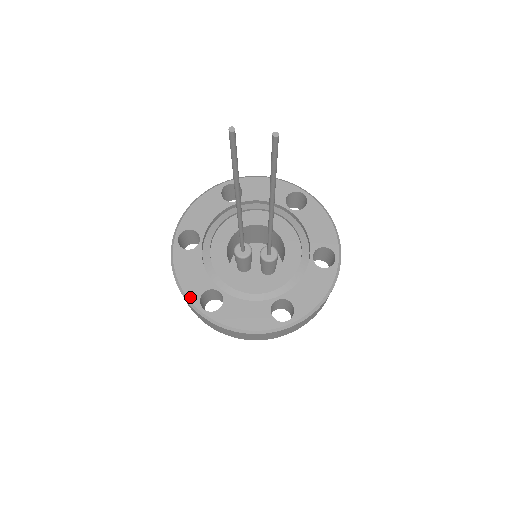
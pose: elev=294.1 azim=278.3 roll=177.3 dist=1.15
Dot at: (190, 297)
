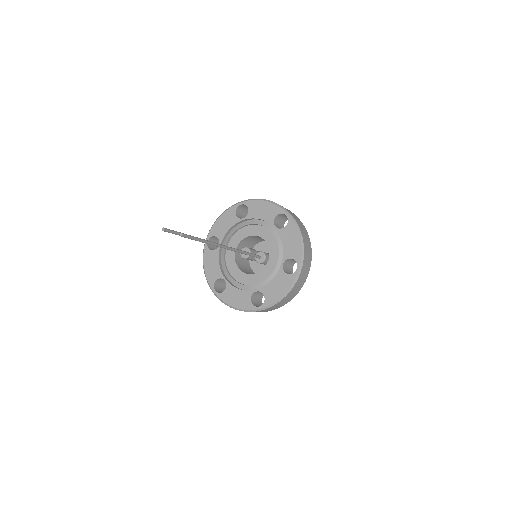
Dot at: (209, 282)
